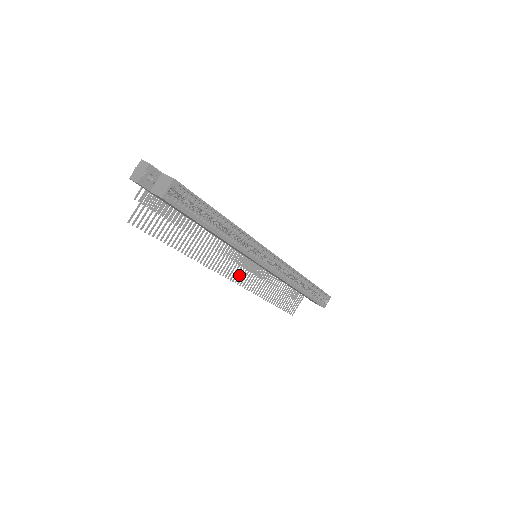
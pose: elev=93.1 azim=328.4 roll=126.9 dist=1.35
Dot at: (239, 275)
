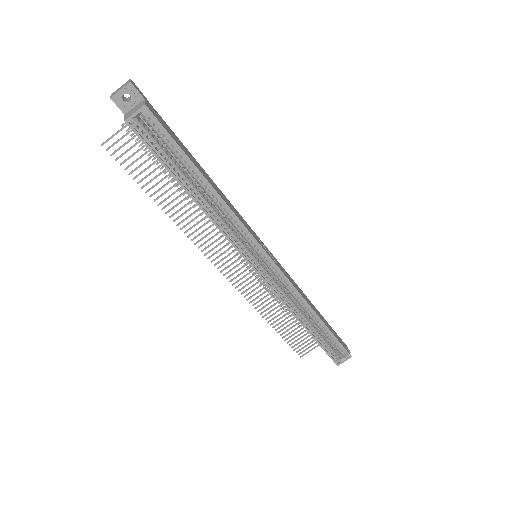
Dot at: (234, 272)
